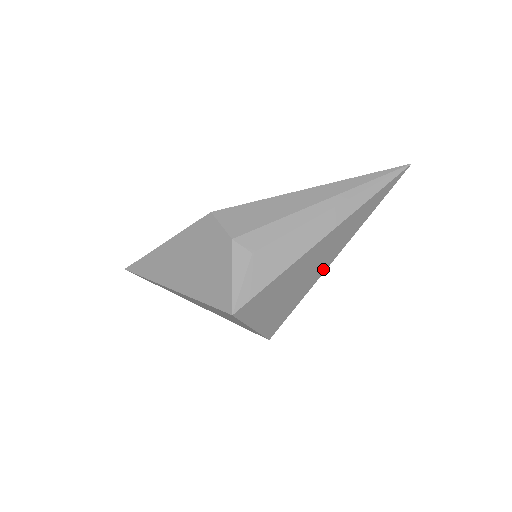
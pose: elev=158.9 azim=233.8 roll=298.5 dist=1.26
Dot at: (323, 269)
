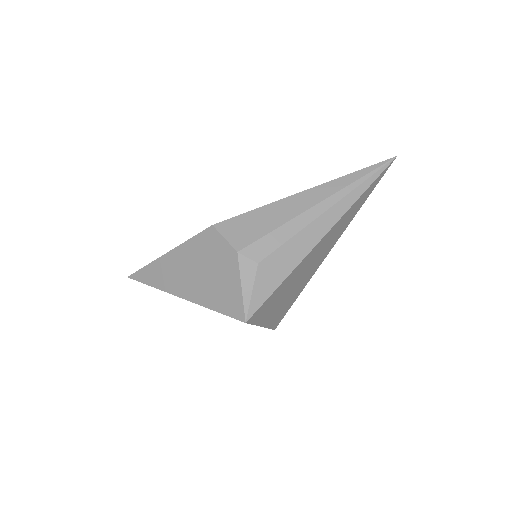
Dot at: (320, 262)
